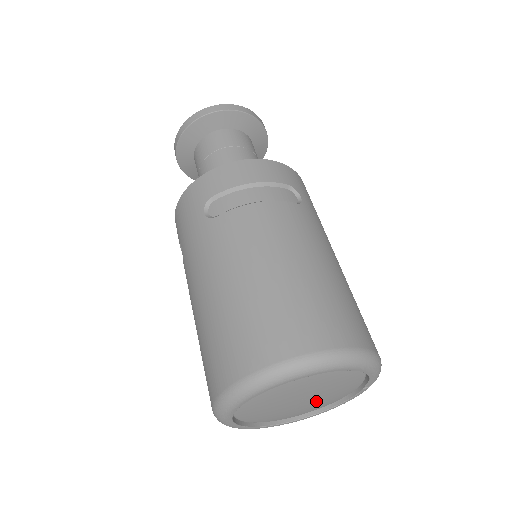
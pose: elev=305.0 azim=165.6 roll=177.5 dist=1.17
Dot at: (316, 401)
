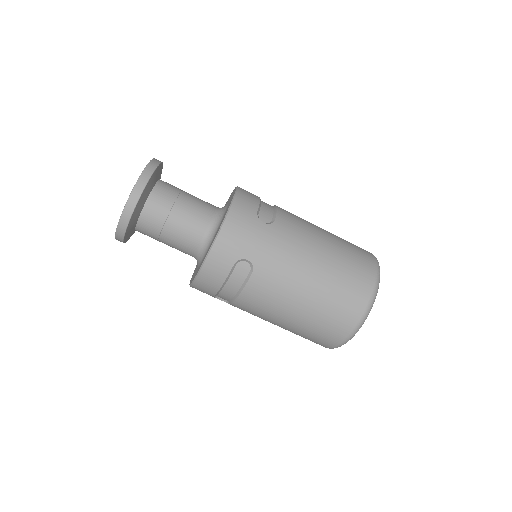
Dot at: occluded
